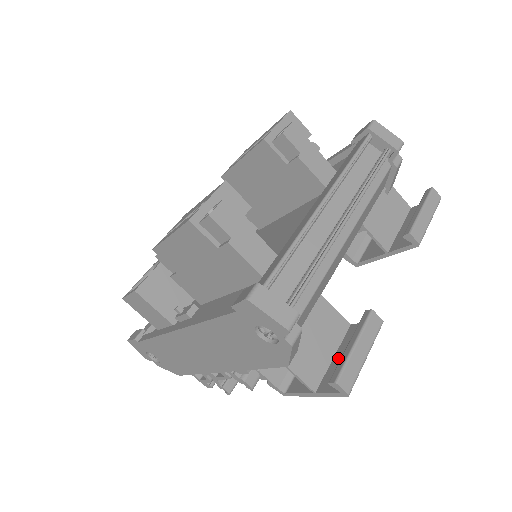
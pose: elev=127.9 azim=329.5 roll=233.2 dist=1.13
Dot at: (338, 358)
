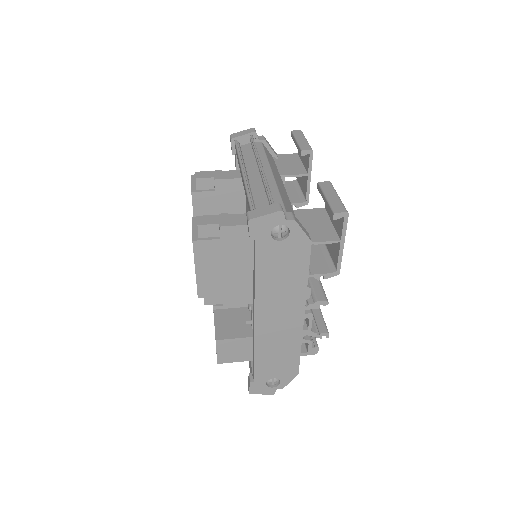
Dot at: occluded
